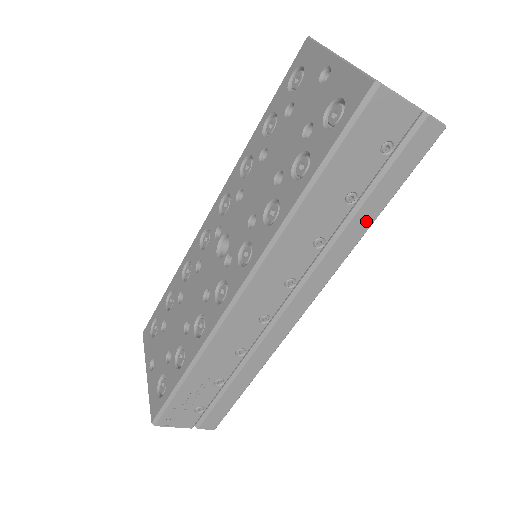
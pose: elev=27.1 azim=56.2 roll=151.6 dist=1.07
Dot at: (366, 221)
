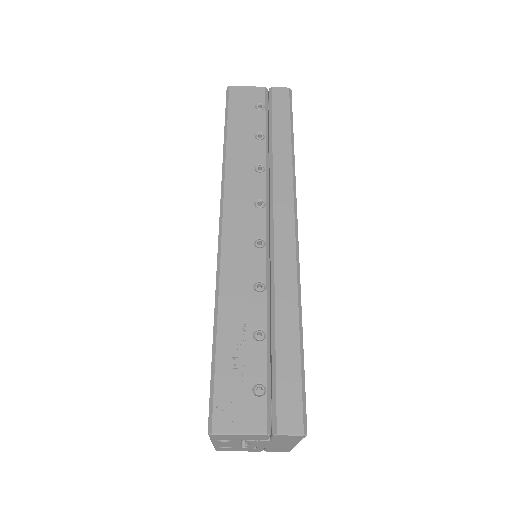
Dot at: (285, 146)
